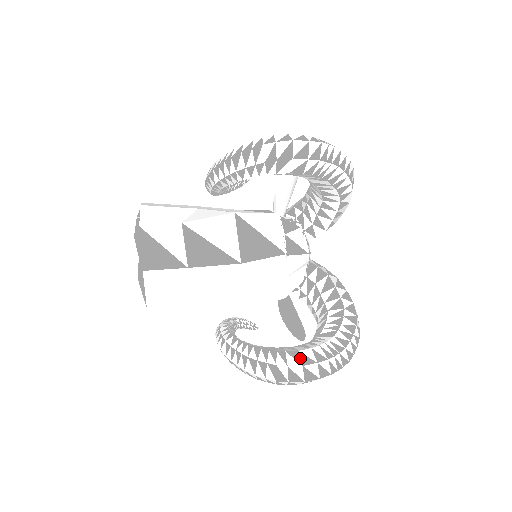
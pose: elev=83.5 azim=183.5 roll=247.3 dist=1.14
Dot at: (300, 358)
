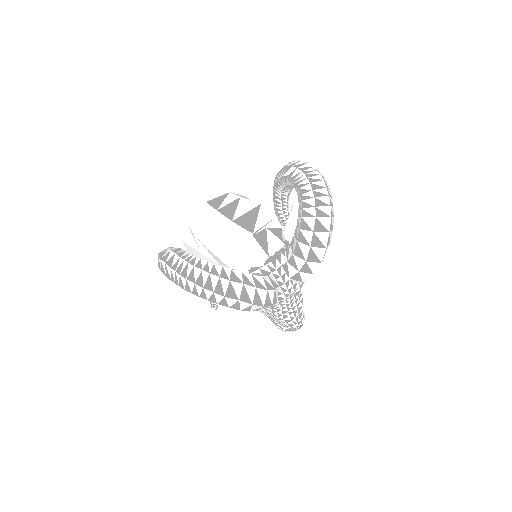
Dot at: (177, 250)
